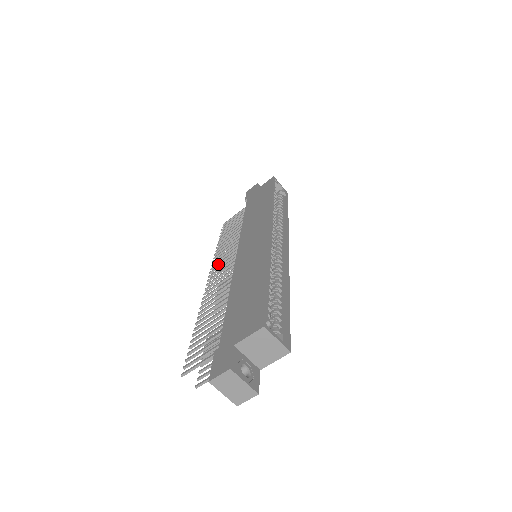
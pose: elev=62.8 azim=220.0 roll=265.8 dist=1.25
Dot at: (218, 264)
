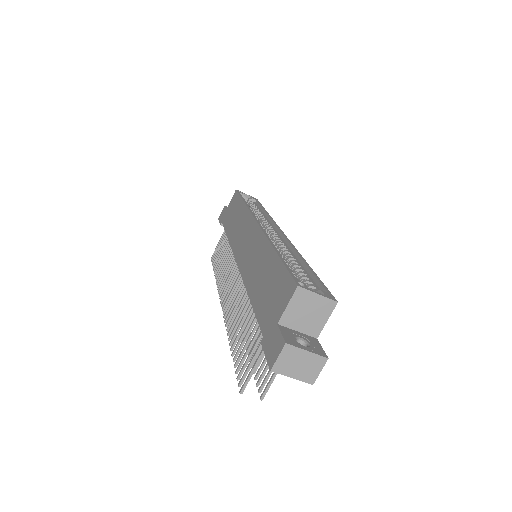
Dot at: (224, 287)
